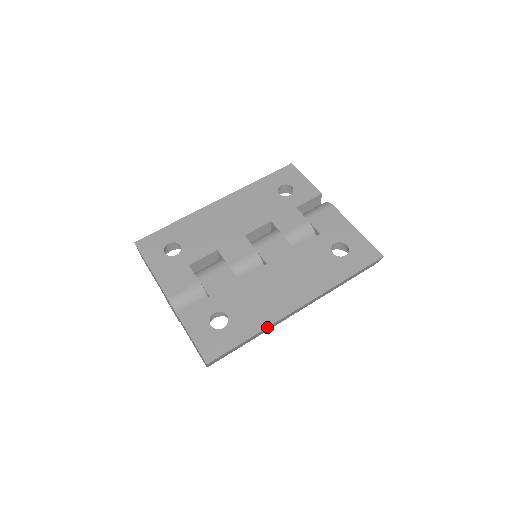
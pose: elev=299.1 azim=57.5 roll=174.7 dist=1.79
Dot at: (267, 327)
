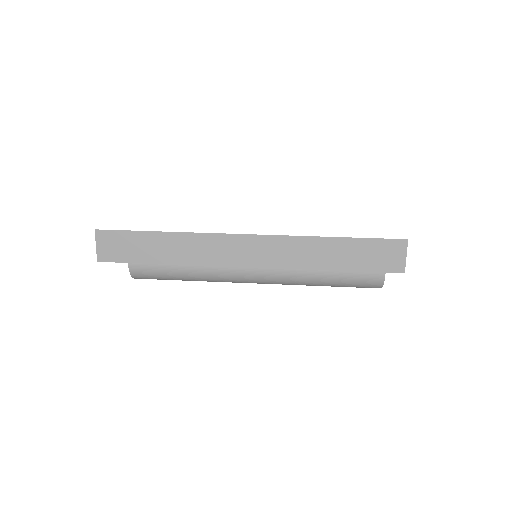
Dot at: (190, 232)
